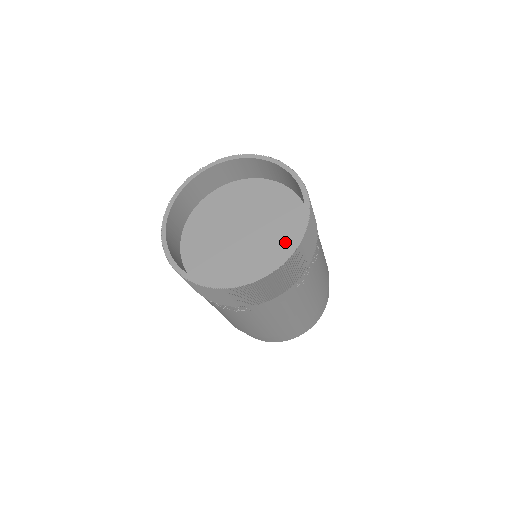
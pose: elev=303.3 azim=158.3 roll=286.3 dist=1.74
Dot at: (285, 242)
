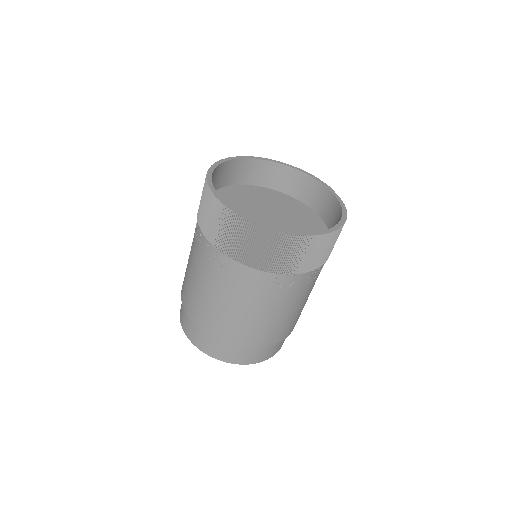
Dot at: occluded
